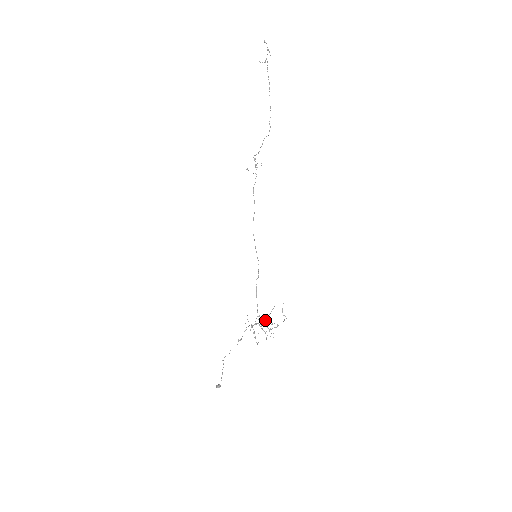
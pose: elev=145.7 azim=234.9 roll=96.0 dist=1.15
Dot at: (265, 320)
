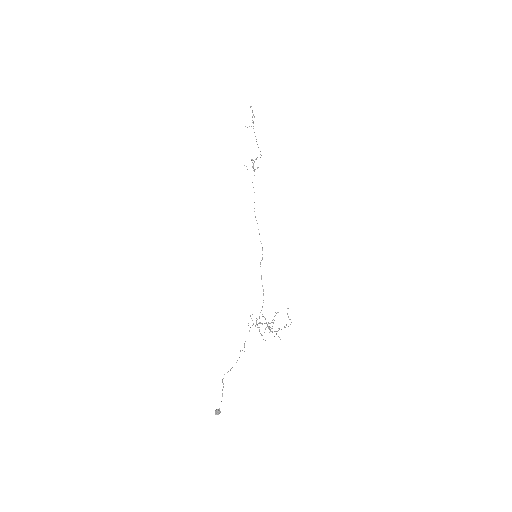
Dot at: occluded
